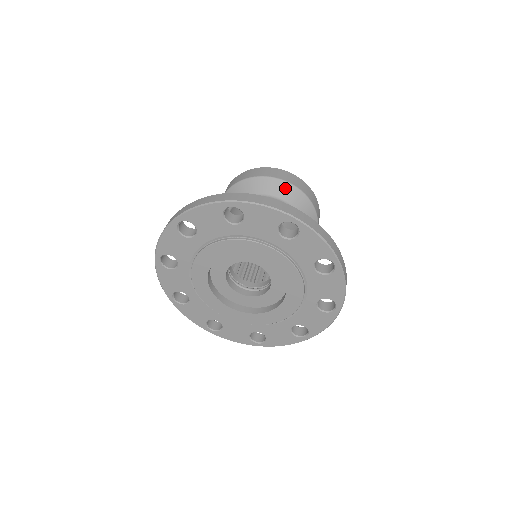
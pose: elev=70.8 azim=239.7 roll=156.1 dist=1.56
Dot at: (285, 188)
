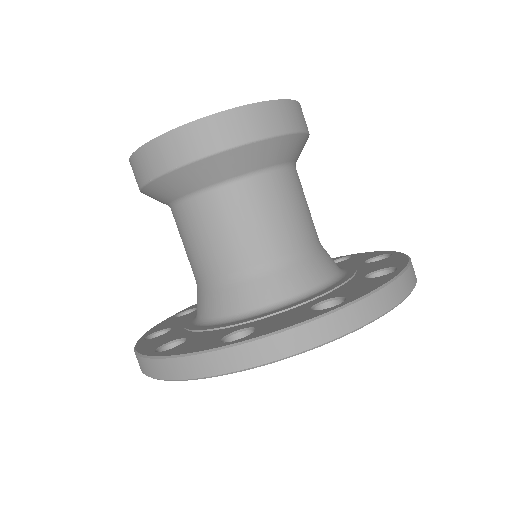
Dot at: (190, 175)
